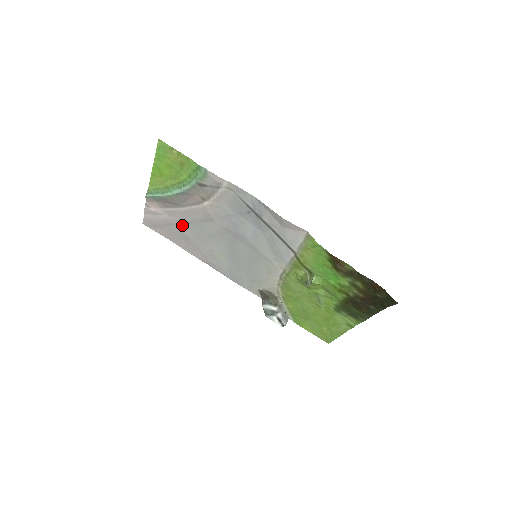
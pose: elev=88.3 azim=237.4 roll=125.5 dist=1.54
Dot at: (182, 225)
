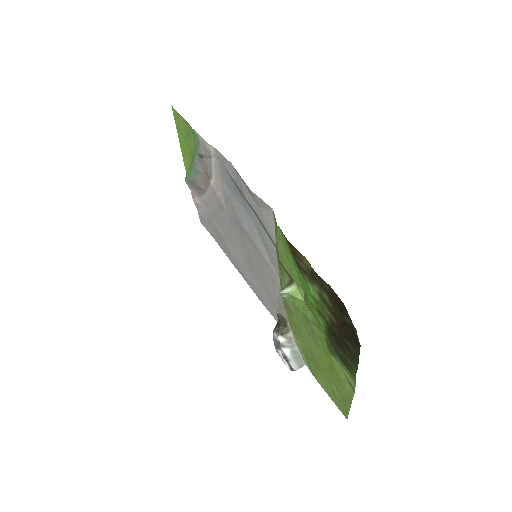
Dot at: (214, 219)
